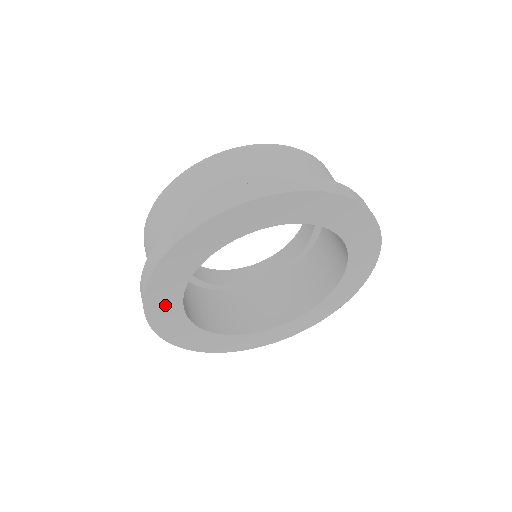
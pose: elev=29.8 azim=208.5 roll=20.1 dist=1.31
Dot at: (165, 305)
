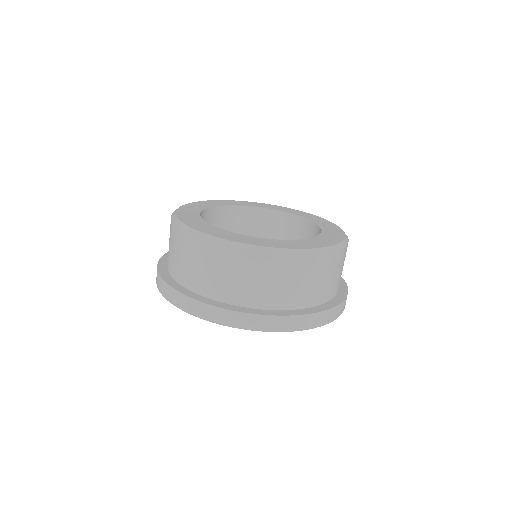
Dot at: occluded
